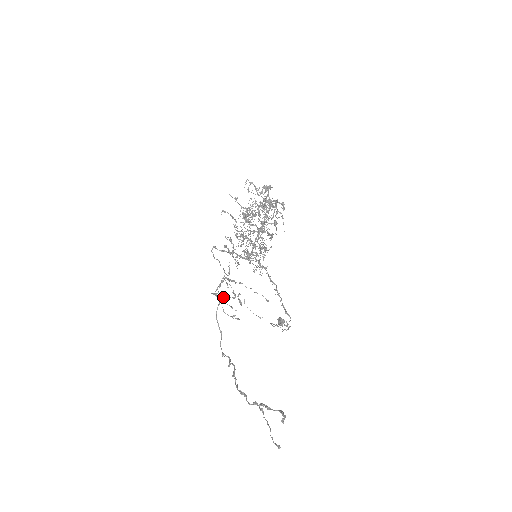
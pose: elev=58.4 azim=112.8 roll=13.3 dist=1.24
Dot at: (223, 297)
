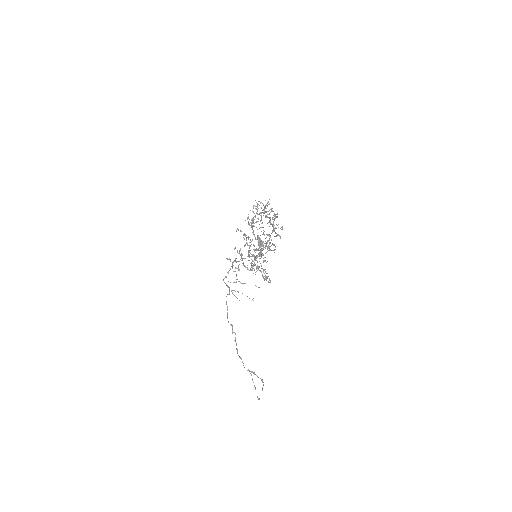
Dot at: (232, 290)
